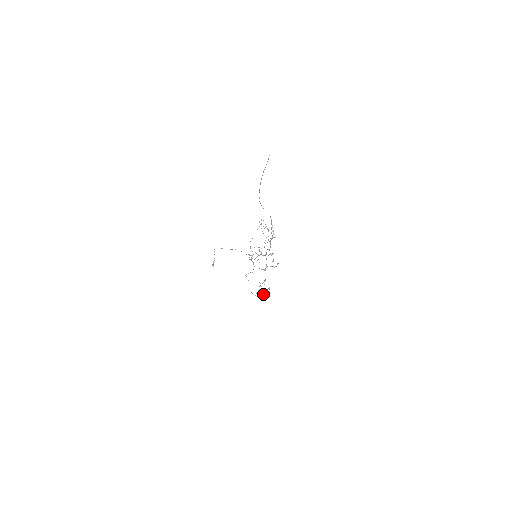
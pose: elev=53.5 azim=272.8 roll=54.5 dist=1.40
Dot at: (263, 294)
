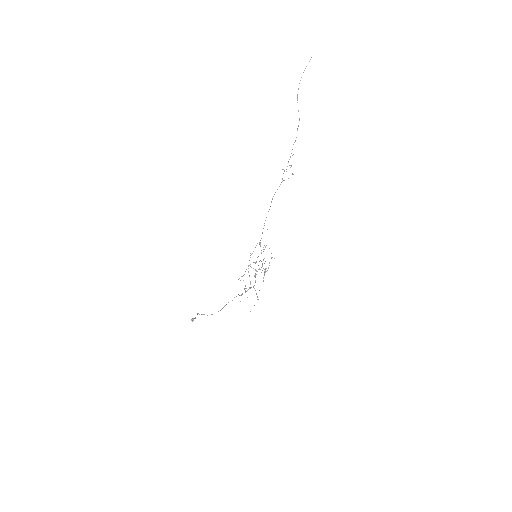
Dot at: occluded
